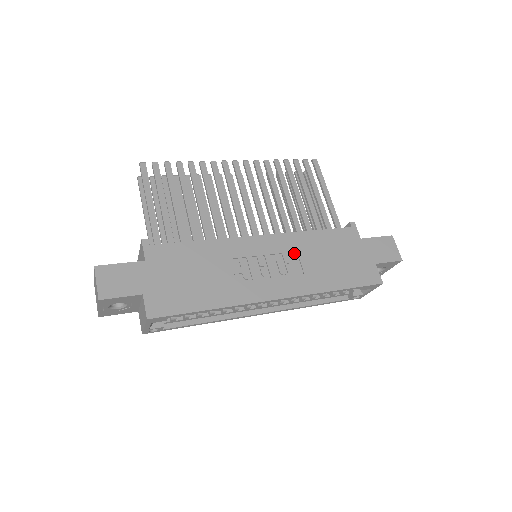
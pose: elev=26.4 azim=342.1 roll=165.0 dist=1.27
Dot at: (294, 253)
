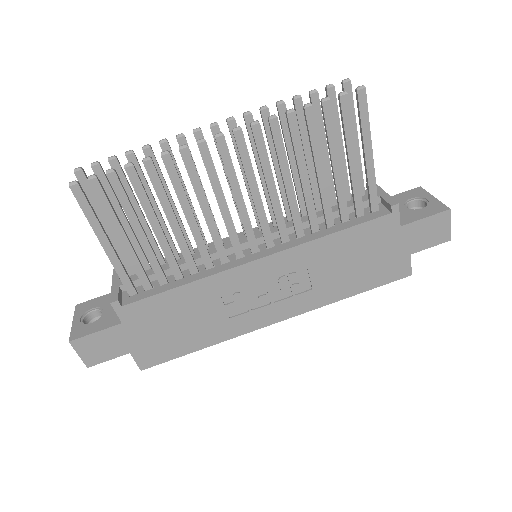
Dot at: (303, 268)
